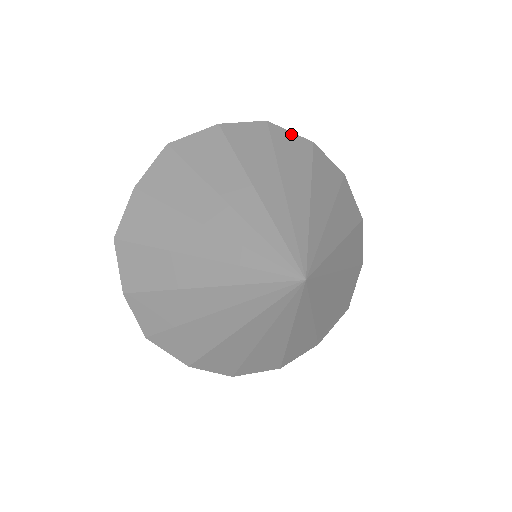
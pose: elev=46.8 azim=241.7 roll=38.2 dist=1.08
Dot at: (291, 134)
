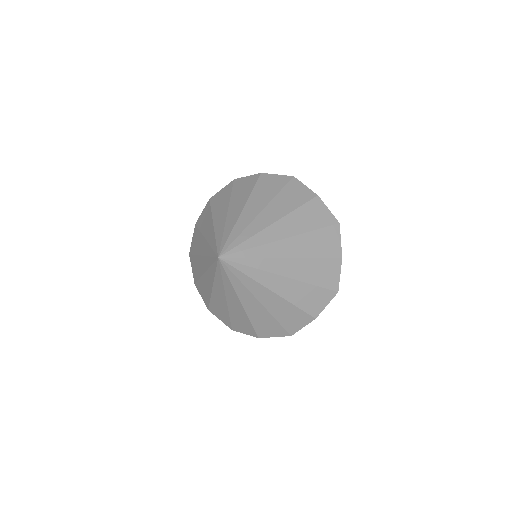
Dot at: (247, 178)
